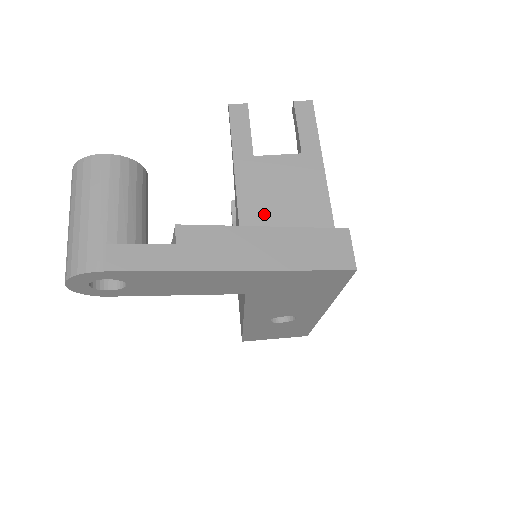
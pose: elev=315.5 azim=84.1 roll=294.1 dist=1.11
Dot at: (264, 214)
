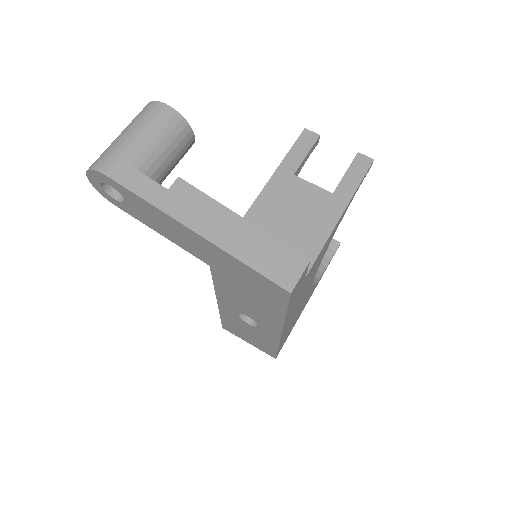
Dot at: (268, 220)
